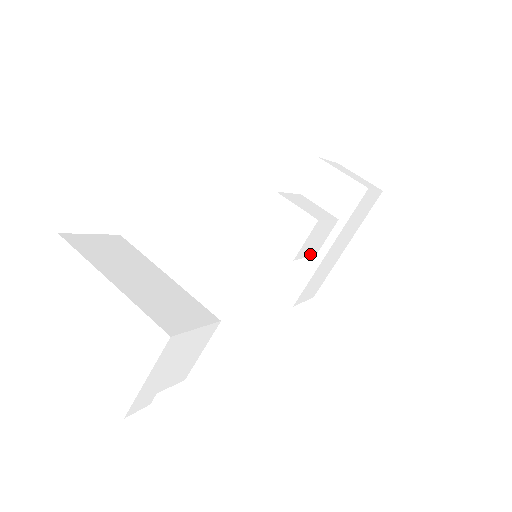
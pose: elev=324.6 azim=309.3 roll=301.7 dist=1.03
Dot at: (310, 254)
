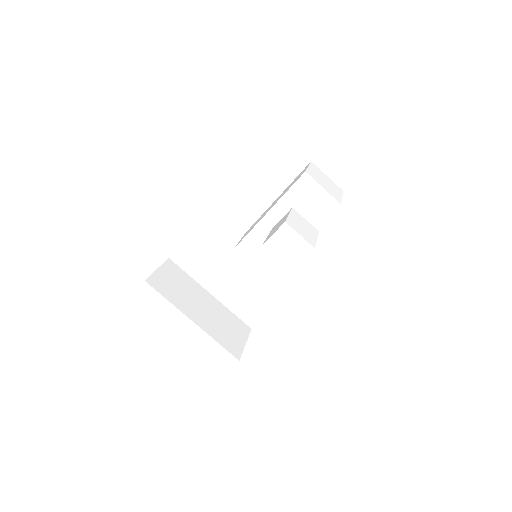
Dot at: occluded
